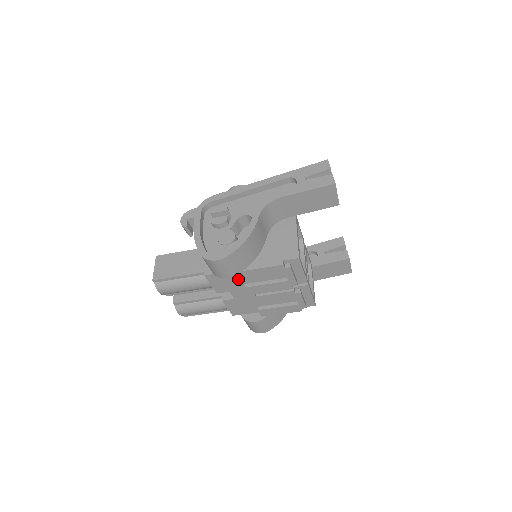
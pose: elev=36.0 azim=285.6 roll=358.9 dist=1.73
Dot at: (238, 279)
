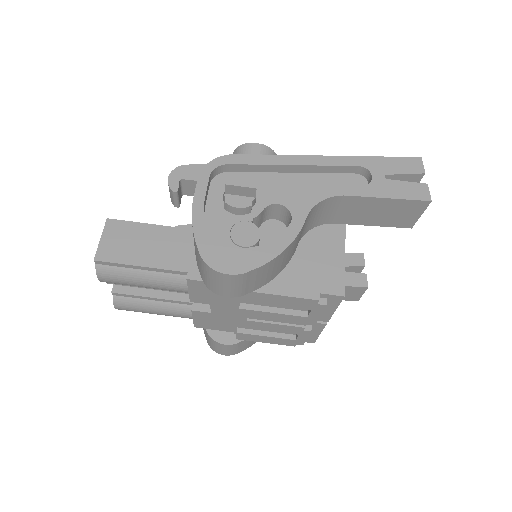
Dot at: occluded
